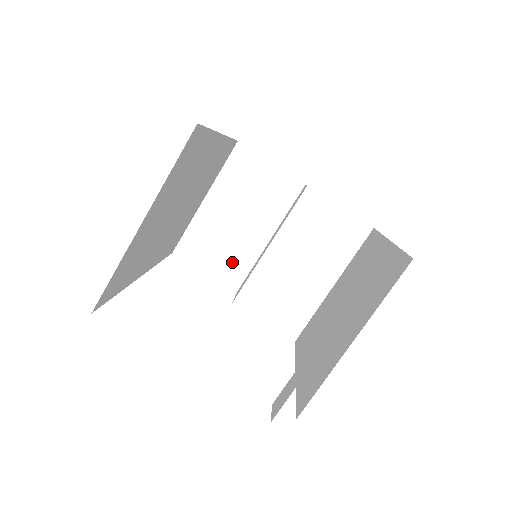
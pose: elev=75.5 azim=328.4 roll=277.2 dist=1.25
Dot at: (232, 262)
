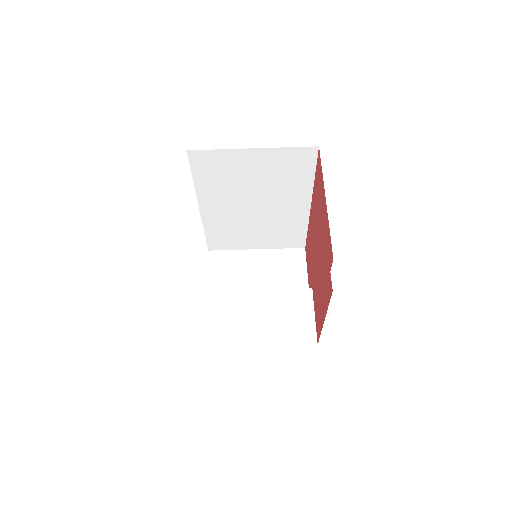
Dot at: (226, 288)
